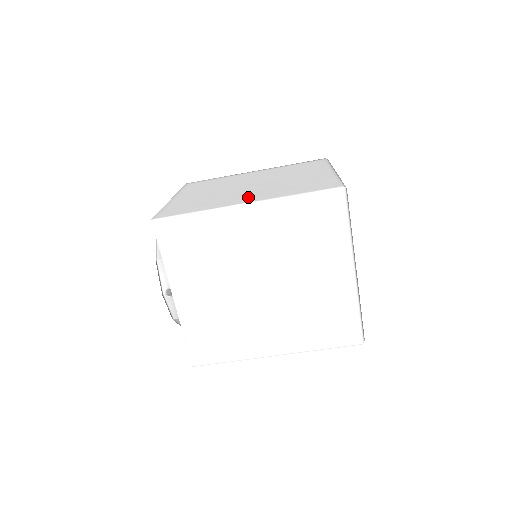
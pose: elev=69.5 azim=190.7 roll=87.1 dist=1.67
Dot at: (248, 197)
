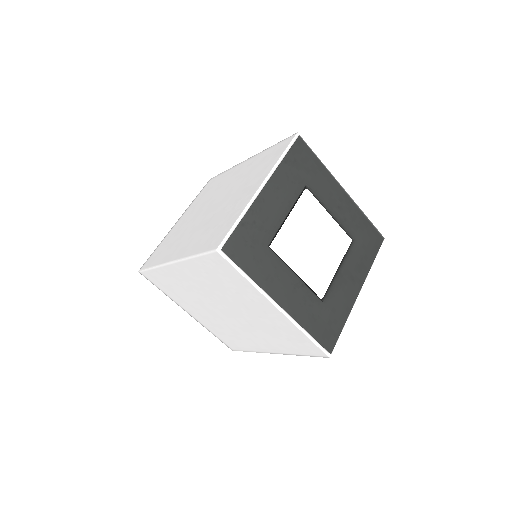
Dot at: occluded
